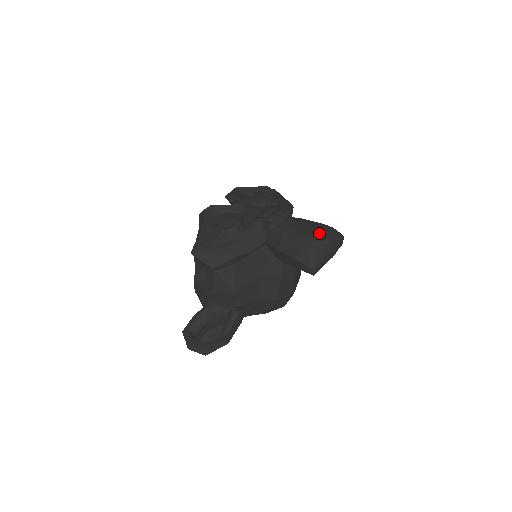
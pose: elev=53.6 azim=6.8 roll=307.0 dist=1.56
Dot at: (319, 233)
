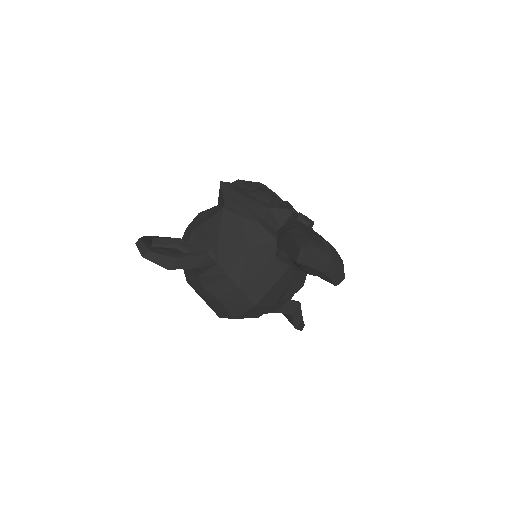
Dot at: occluded
